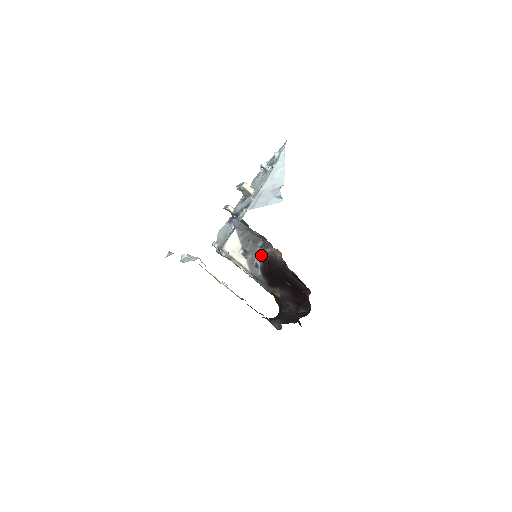
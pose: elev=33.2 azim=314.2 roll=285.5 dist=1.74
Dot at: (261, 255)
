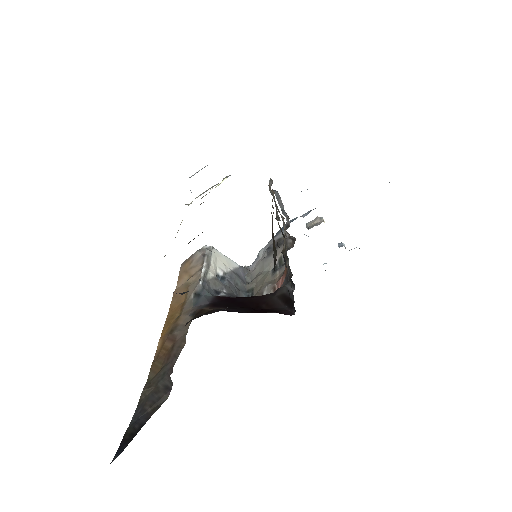
Dot at: occluded
